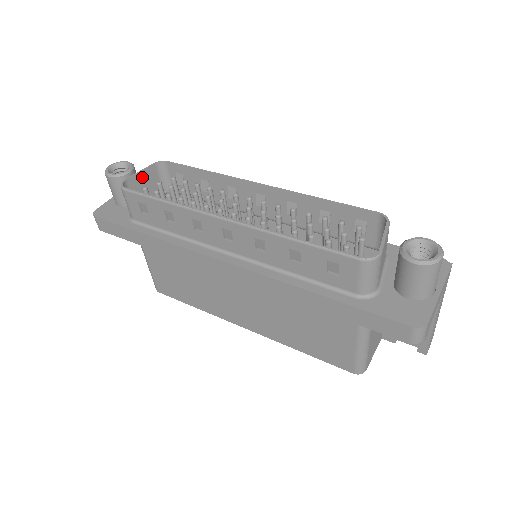
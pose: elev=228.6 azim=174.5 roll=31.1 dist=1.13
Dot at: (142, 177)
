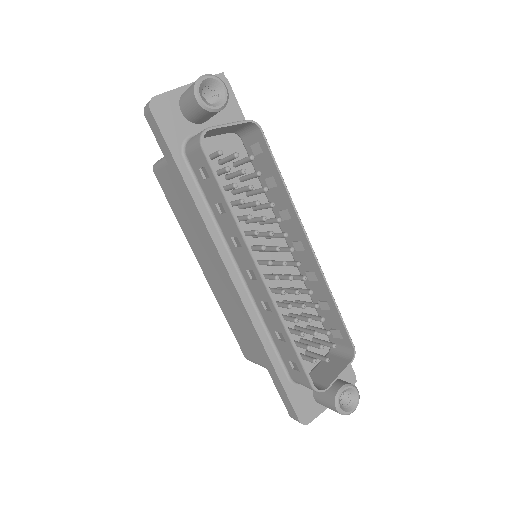
Dot at: (226, 127)
